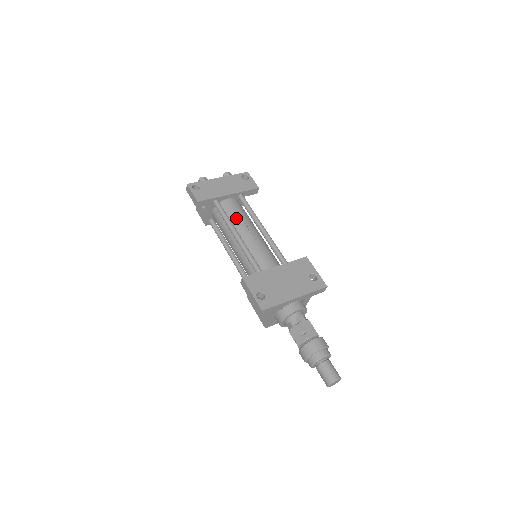
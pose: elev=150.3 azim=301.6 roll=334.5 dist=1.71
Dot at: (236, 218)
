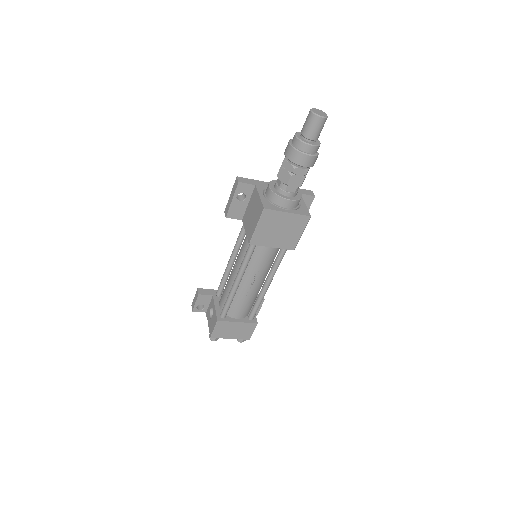
Dot at: occluded
